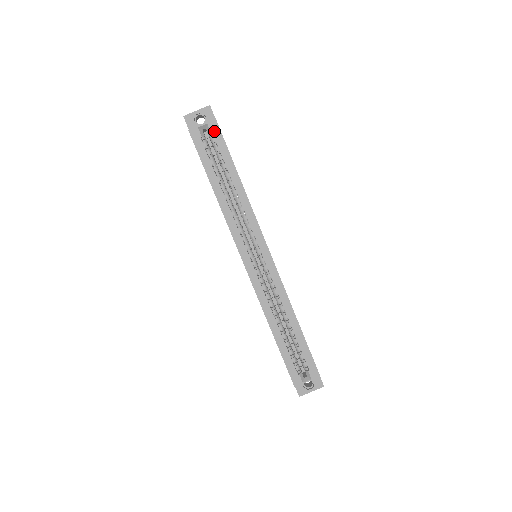
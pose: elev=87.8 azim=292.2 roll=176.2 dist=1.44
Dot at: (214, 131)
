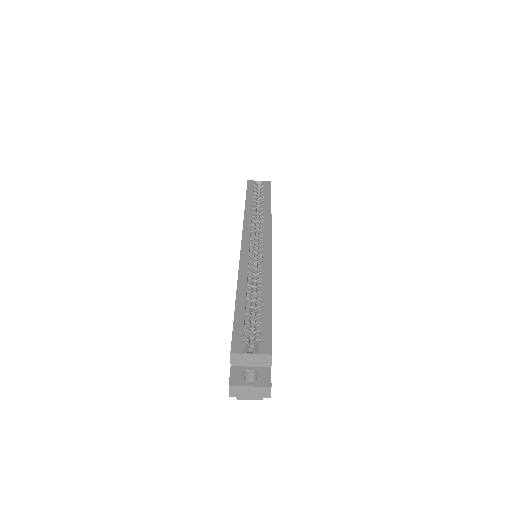
Dot at: (266, 184)
